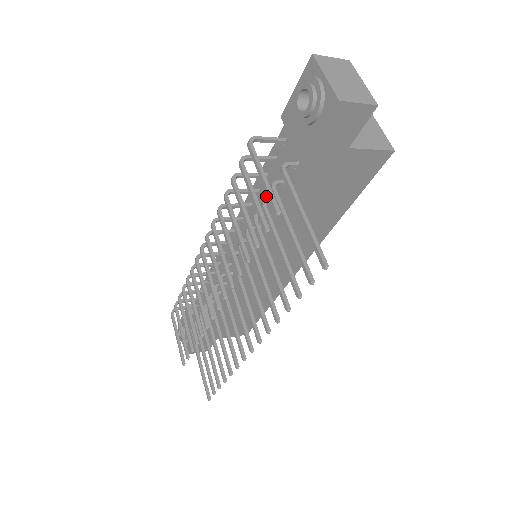
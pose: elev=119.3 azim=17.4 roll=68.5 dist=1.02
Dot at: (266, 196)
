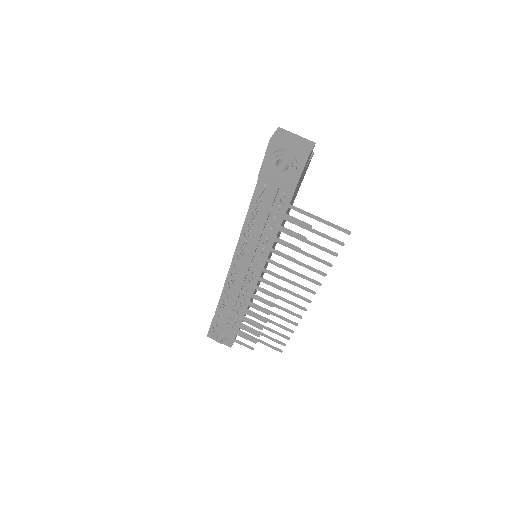
Dot at: occluded
